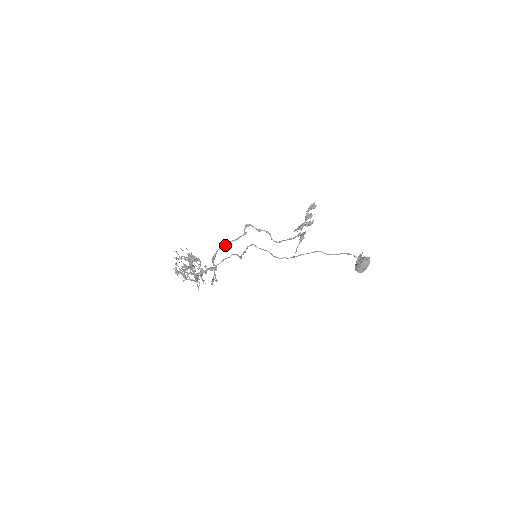
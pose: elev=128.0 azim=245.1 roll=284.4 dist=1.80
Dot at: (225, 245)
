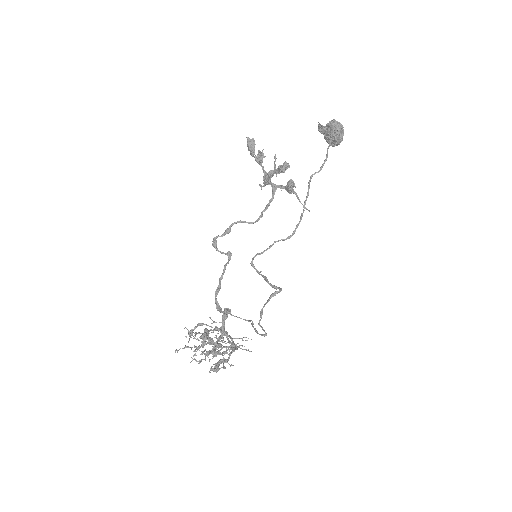
Dot at: (219, 287)
